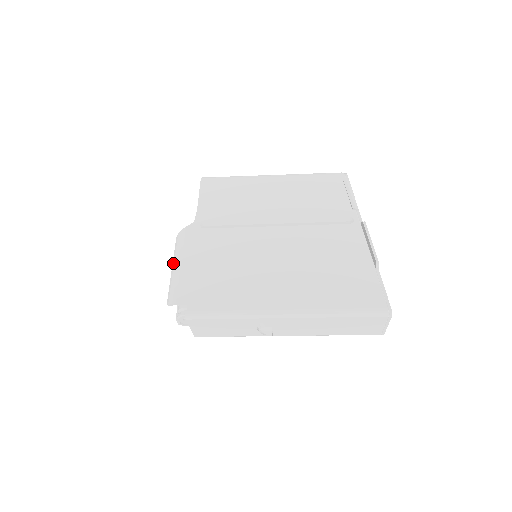
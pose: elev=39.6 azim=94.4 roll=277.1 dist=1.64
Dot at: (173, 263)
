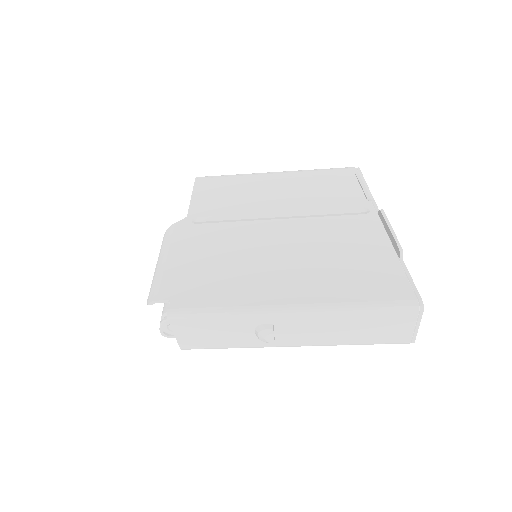
Dot at: (158, 260)
